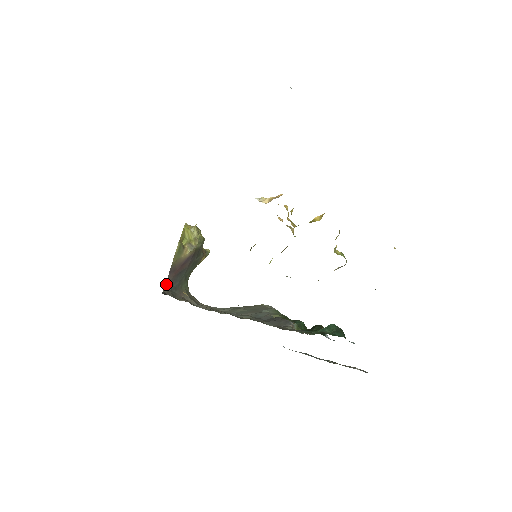
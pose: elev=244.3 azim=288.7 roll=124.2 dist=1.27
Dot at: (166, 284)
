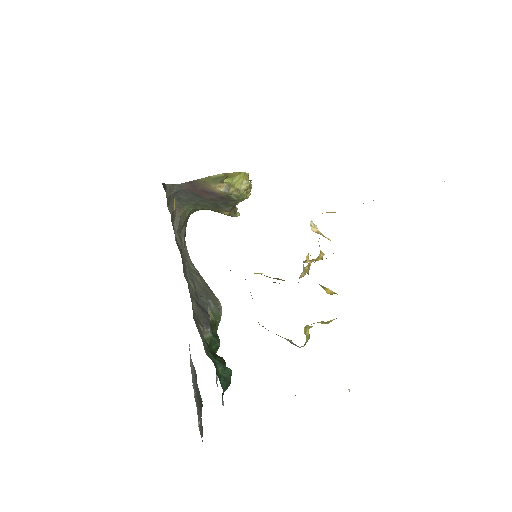
Dot at: (176, 185)
